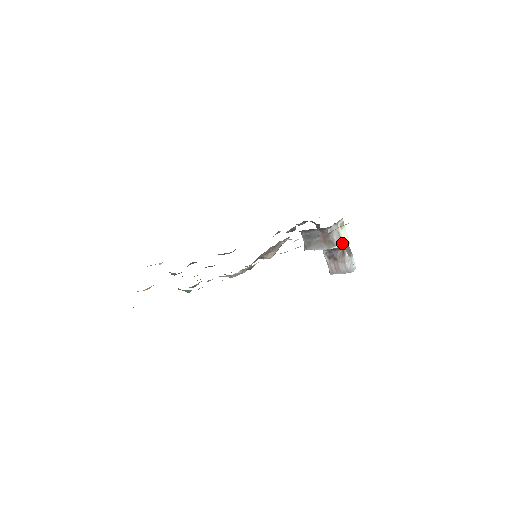
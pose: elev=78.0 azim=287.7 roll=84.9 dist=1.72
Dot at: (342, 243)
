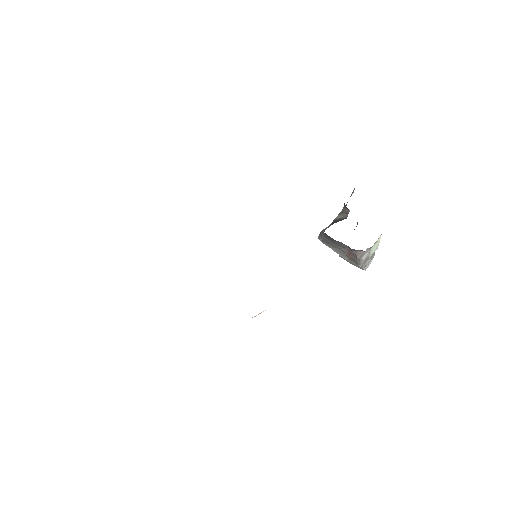
Dot at: (369, 257)
